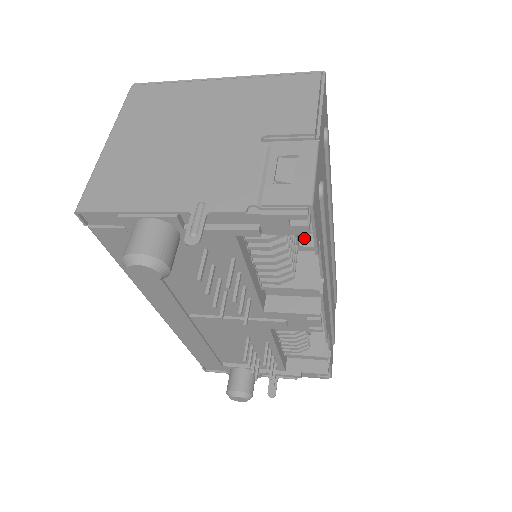
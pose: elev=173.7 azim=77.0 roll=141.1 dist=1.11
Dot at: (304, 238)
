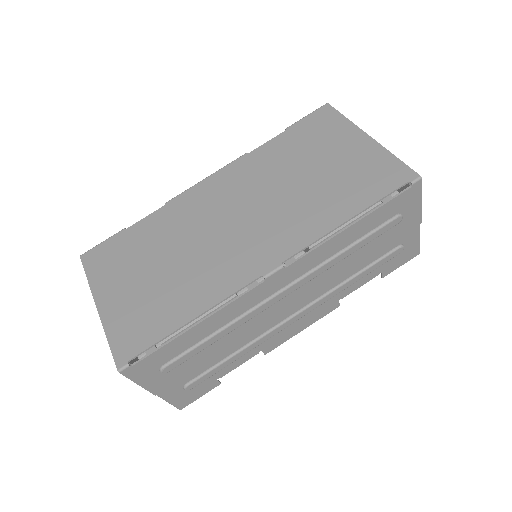
Dot at: occluded
